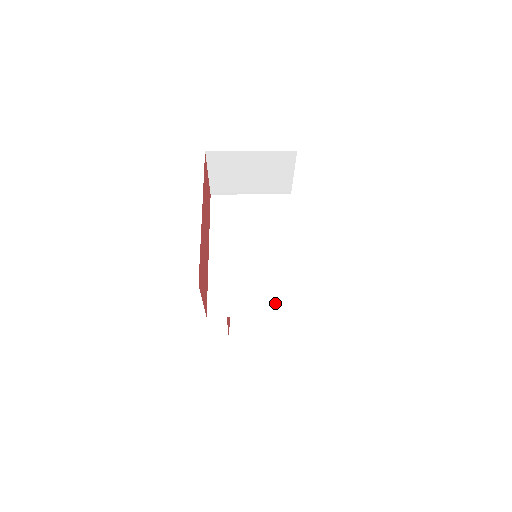
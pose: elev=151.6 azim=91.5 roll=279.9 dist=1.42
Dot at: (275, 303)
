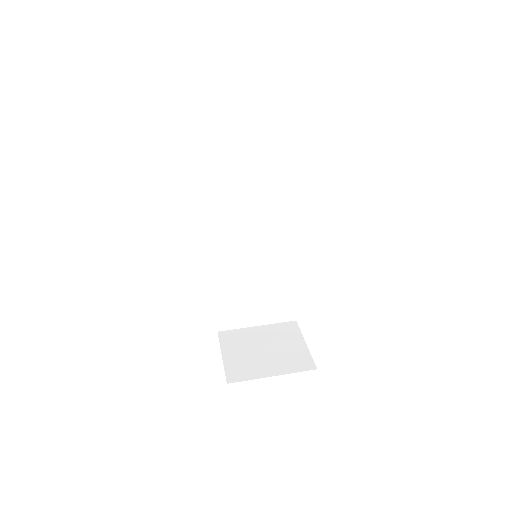
Dot at: (276, 313)
